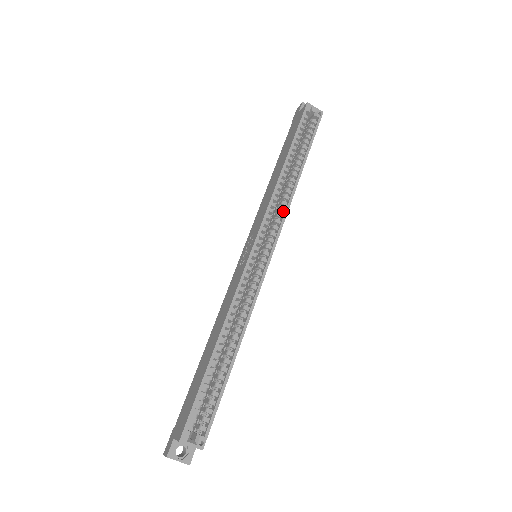
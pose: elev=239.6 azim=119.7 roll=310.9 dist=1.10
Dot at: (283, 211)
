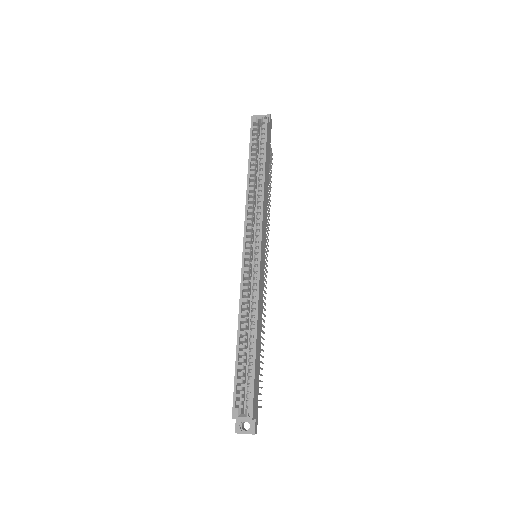
Dot at: (260, 212)
